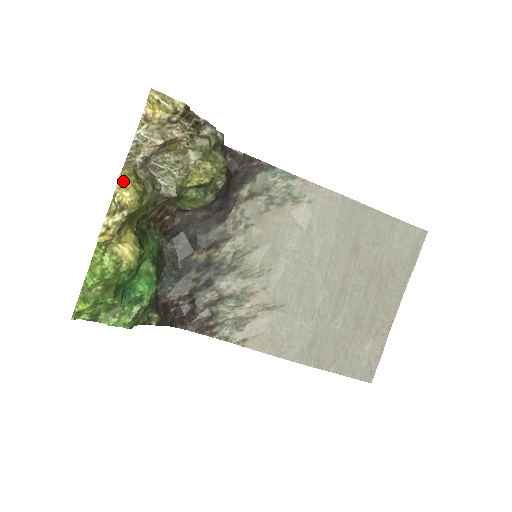
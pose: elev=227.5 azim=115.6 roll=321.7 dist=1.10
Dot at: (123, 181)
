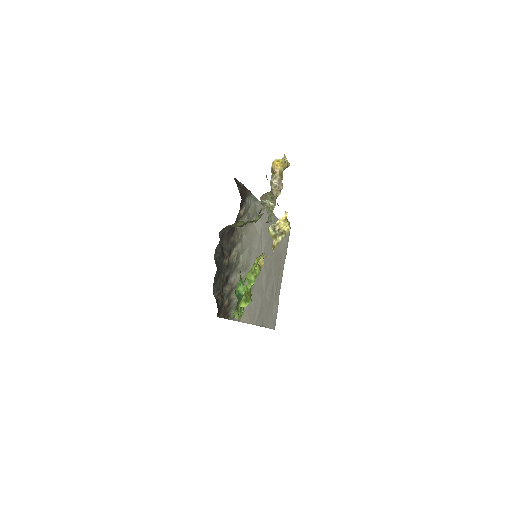
Dot at: occluded
